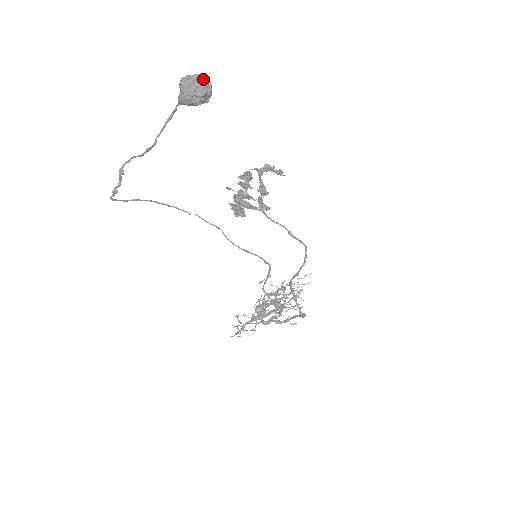
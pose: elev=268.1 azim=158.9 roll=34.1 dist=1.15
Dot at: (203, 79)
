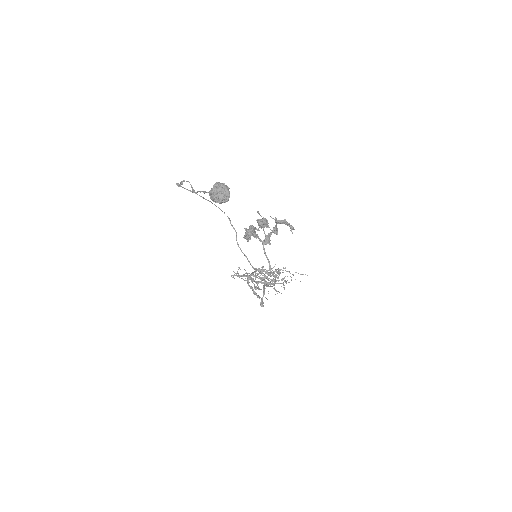
Dot at: (224, 194)
